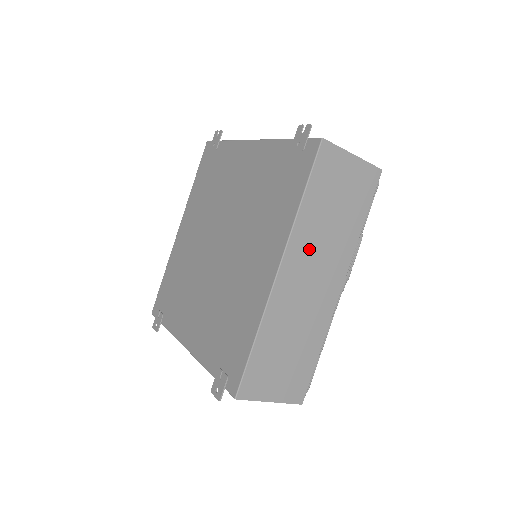
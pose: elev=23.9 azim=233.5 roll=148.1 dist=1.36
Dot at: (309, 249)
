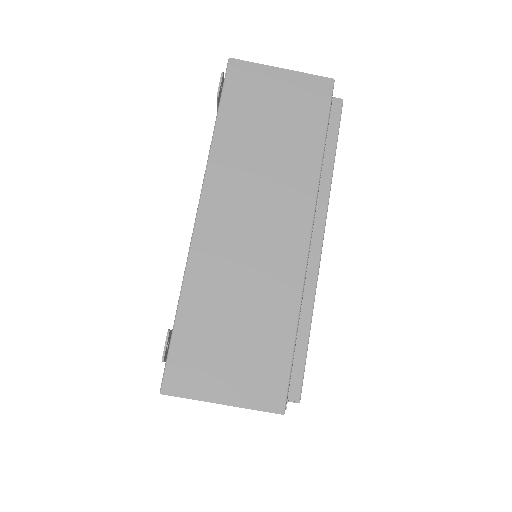
Dot at: occluded
